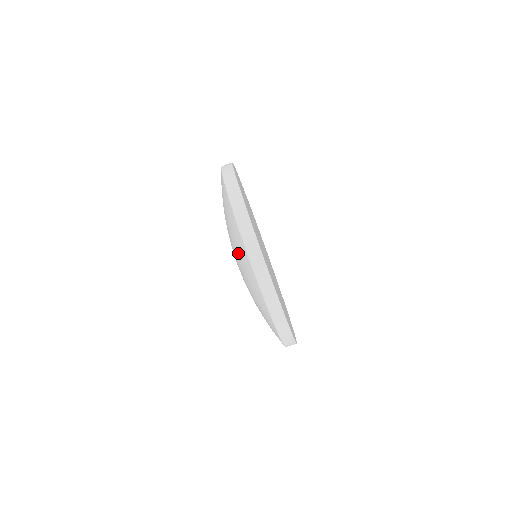
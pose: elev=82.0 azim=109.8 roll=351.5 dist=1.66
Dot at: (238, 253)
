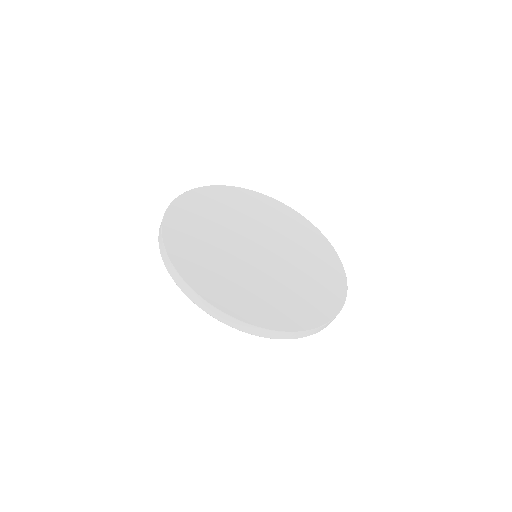
Dot at: occluded
